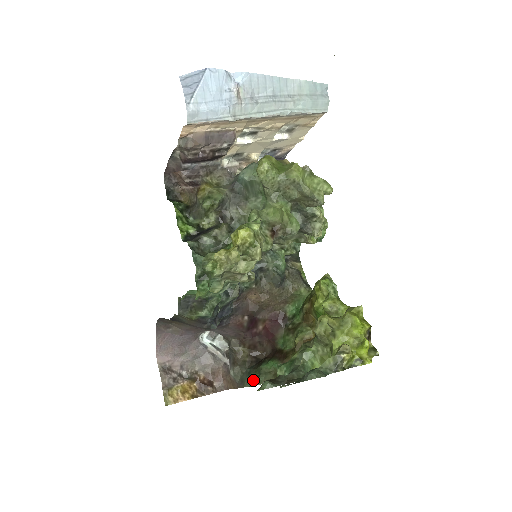
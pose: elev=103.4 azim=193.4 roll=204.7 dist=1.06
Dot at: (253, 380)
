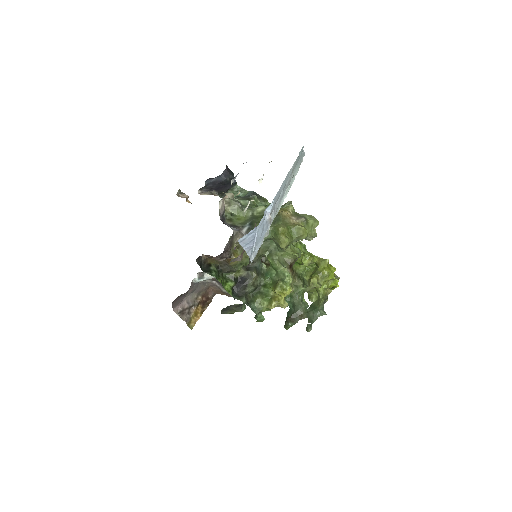
Dot at: occluded
